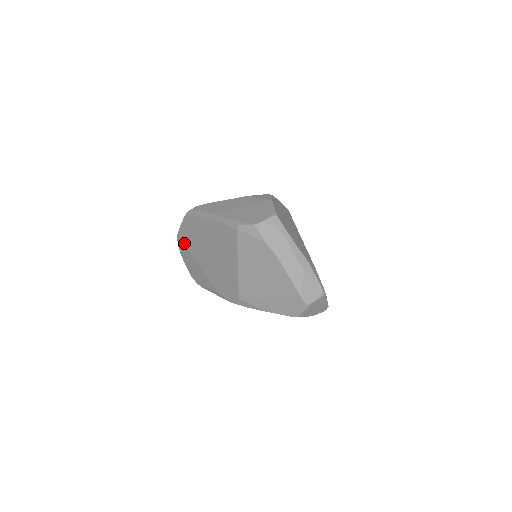
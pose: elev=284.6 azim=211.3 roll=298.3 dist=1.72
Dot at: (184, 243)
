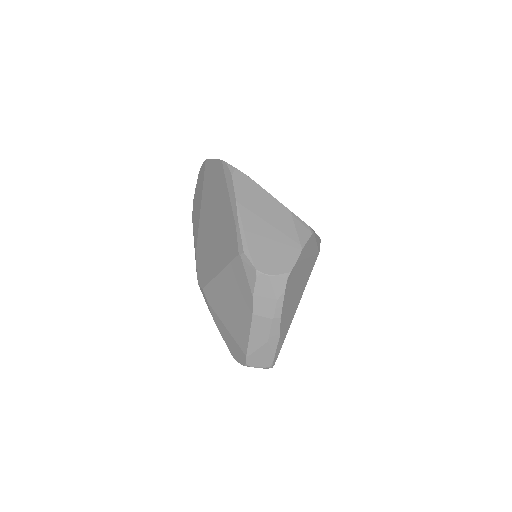
Dot at: (205, 176)
